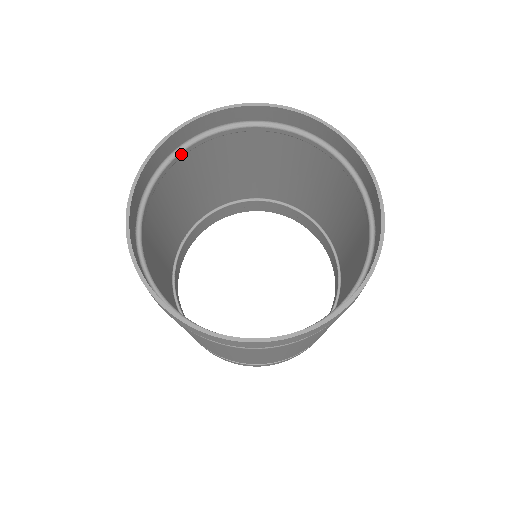
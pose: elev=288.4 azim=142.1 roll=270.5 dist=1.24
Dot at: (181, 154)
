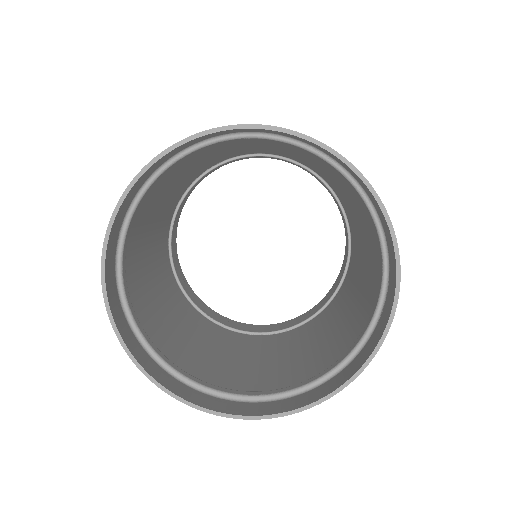
Dot at: (189, 154)
